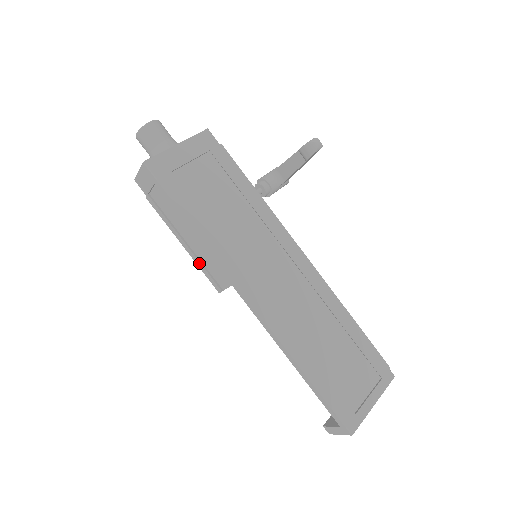
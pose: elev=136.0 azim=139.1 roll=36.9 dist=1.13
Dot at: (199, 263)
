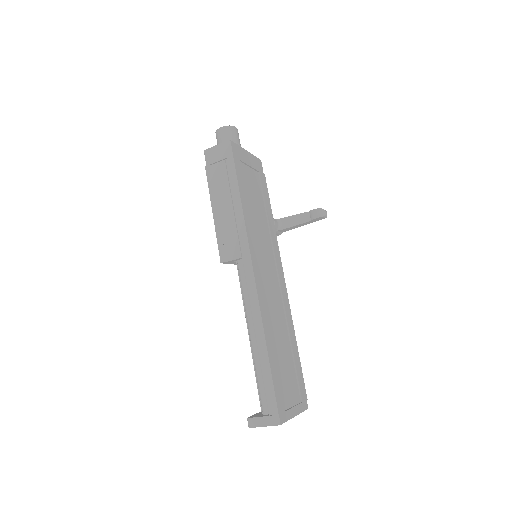
Dot at: (220, 231)
